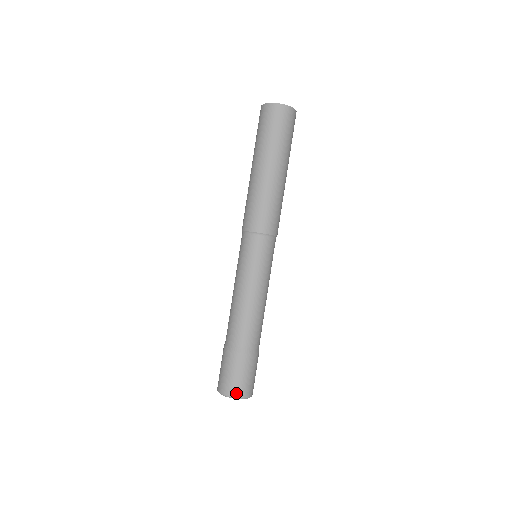
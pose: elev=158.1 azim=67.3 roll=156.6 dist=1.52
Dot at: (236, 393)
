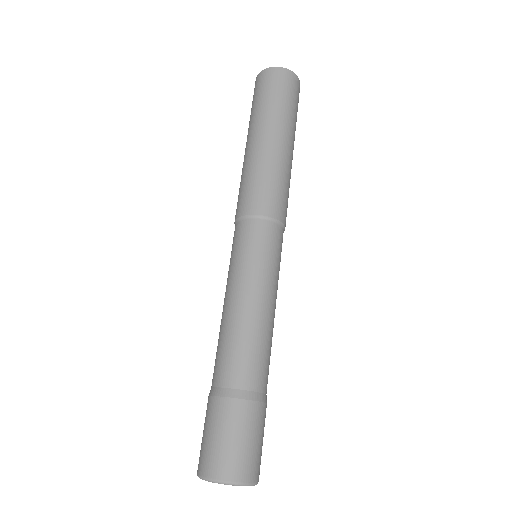
Dot at: (251, 474)
